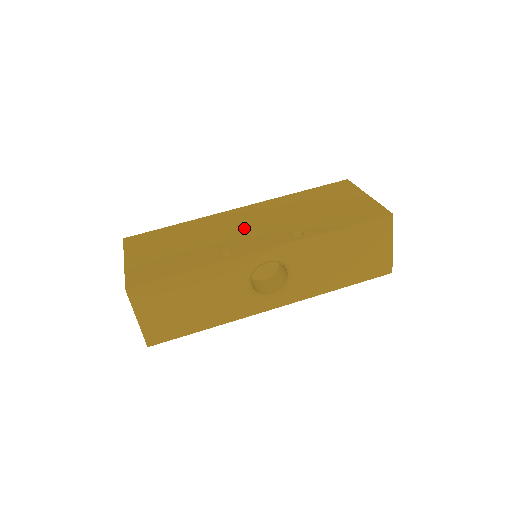
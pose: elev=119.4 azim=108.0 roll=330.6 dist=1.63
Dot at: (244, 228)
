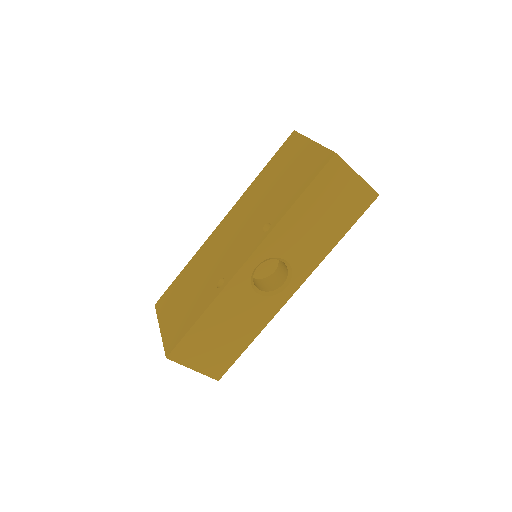
Dot at: (228, 244)
